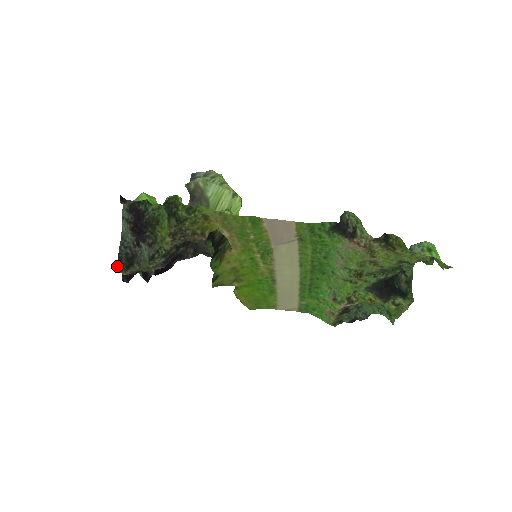
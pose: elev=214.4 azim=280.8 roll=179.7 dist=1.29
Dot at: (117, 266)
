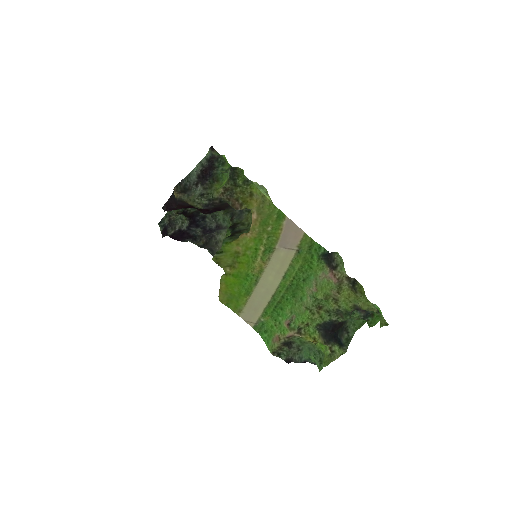
Dot at: (176, 186)
